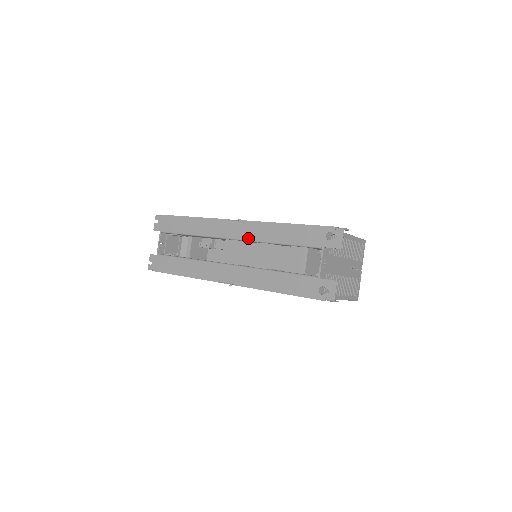
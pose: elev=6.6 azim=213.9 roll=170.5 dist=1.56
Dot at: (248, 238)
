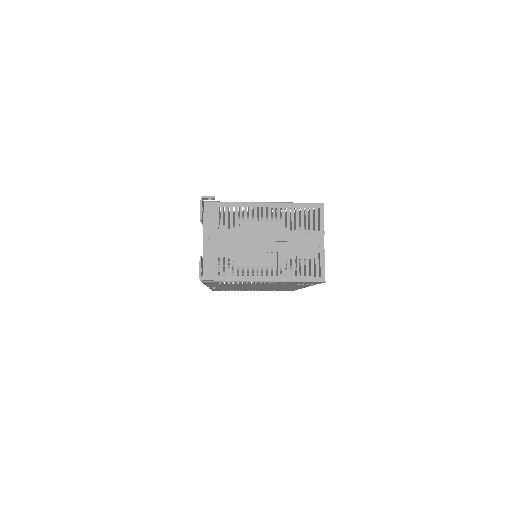
Dot at: occluded
